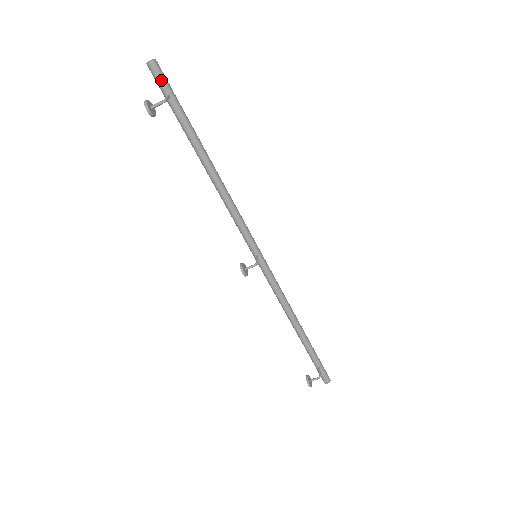
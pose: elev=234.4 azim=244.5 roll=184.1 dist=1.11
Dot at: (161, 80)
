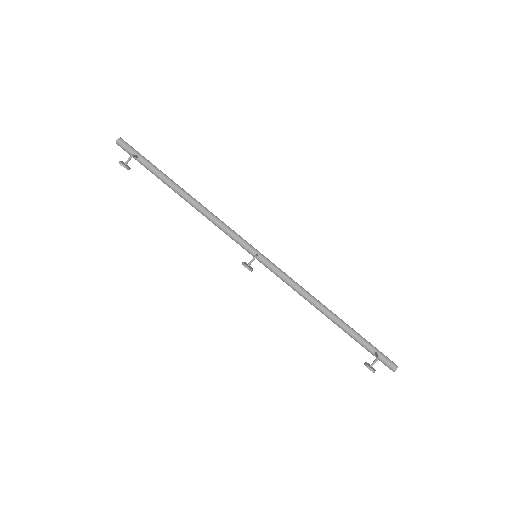
Dot at: (128, 148)
